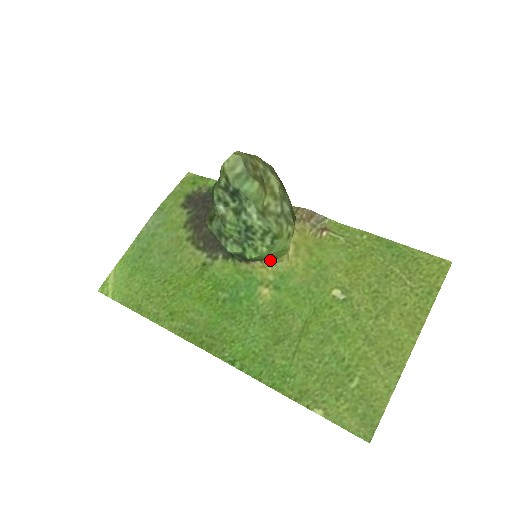
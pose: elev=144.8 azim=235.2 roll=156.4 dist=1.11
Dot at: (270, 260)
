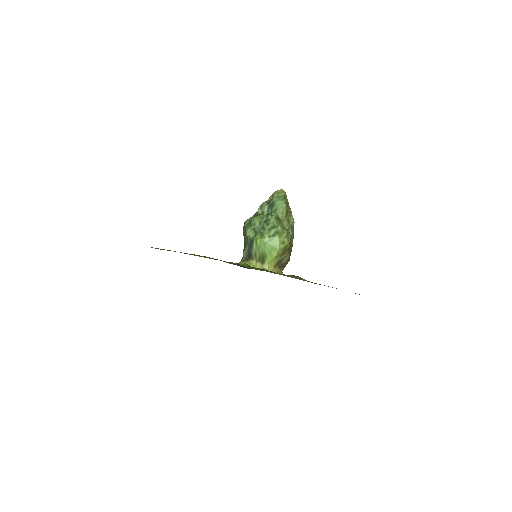
Dot at: (262, 263)
